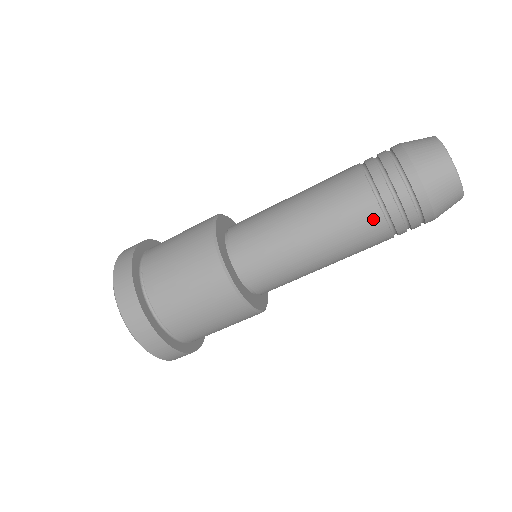
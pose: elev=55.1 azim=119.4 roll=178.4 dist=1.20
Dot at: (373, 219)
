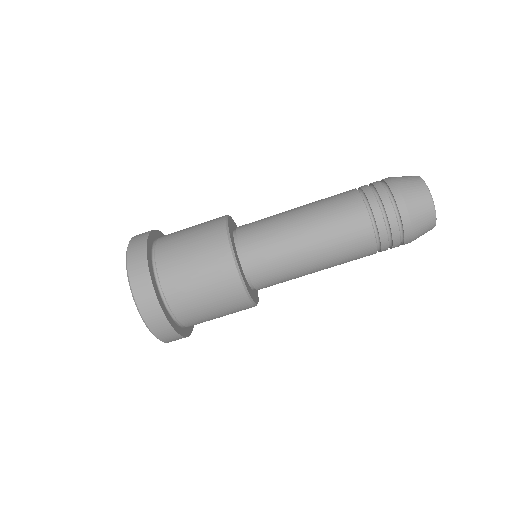
Dot at: (361, 219)
